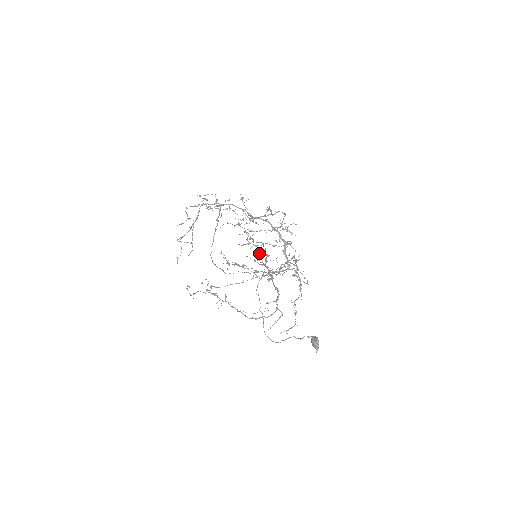
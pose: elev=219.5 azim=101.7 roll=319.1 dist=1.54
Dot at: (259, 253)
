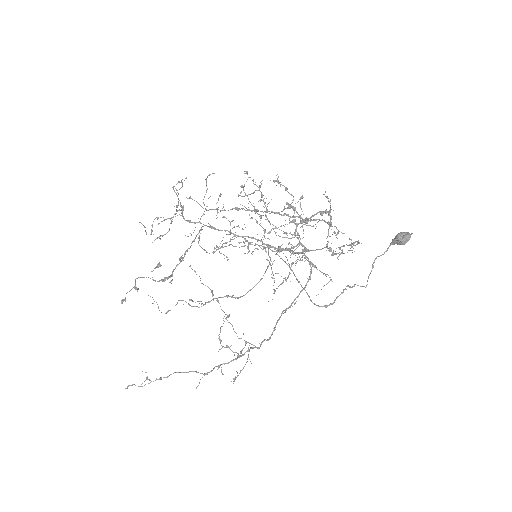
Dot at: (286, 202)
